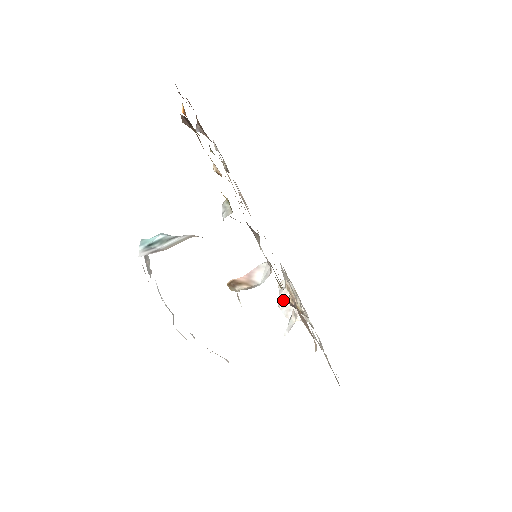
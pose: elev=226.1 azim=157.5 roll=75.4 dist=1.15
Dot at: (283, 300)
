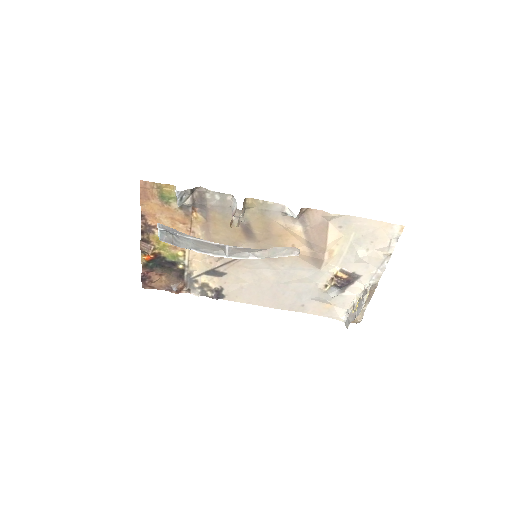
Dot at: (353, 316)
